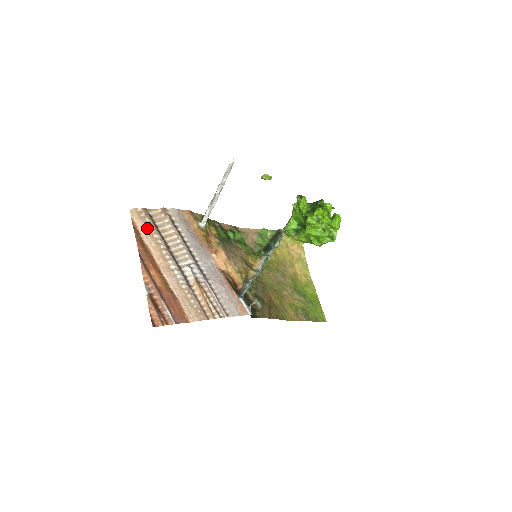
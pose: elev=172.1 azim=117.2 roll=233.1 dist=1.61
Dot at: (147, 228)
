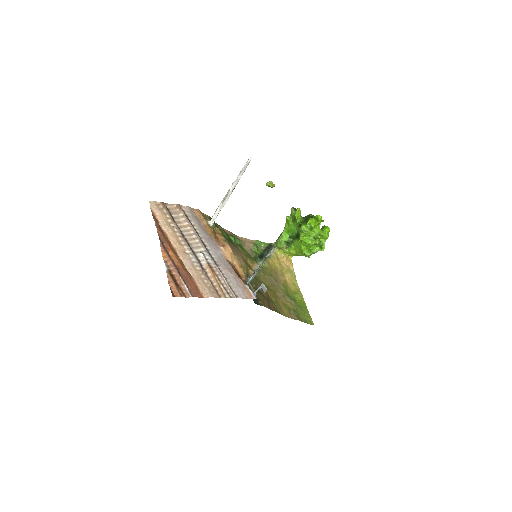
Dot at: (165, 218)
